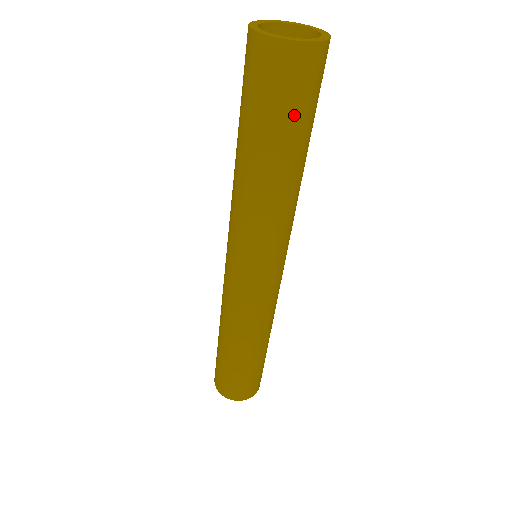
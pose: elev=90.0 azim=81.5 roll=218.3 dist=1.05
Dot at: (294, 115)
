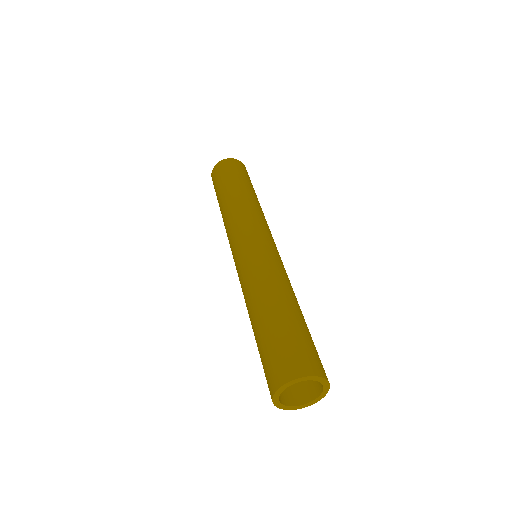
Dot at: occluded
